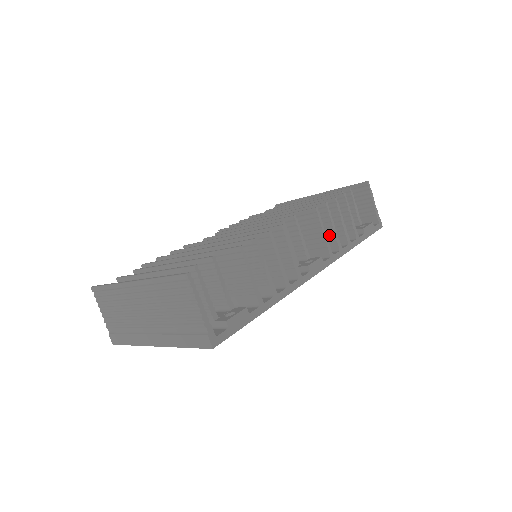
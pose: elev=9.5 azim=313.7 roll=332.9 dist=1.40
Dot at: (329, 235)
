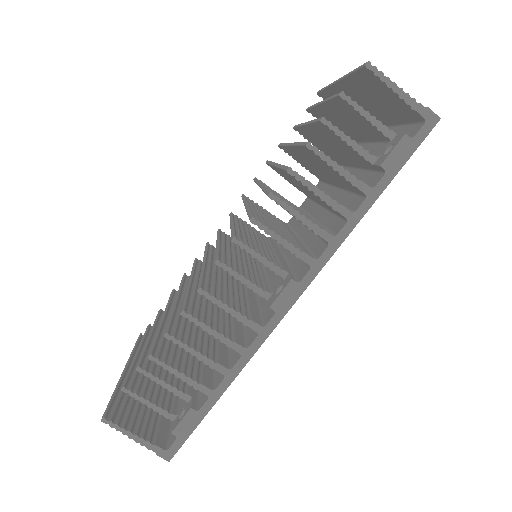
Dot at: occluded
